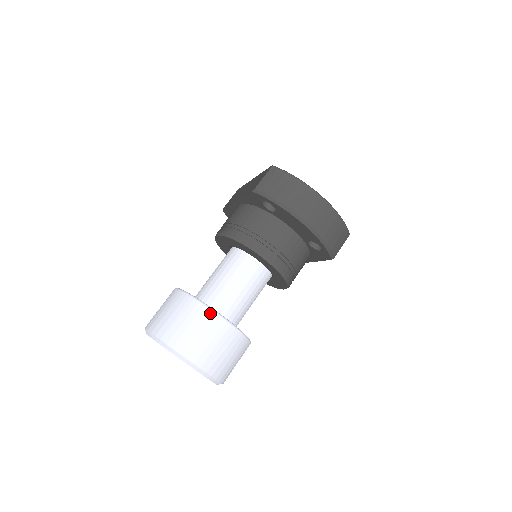
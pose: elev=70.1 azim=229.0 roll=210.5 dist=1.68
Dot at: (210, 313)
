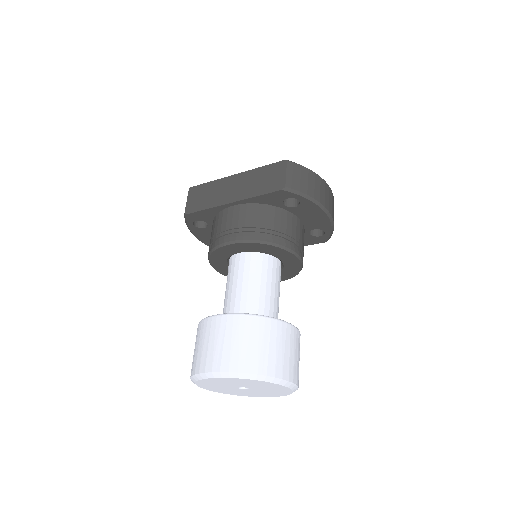
Dot at: (286, 326)
